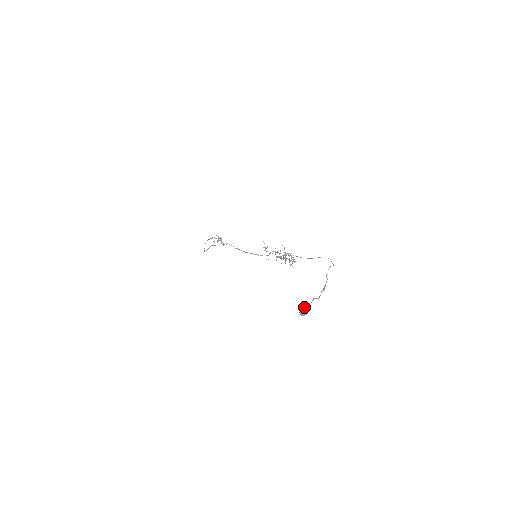
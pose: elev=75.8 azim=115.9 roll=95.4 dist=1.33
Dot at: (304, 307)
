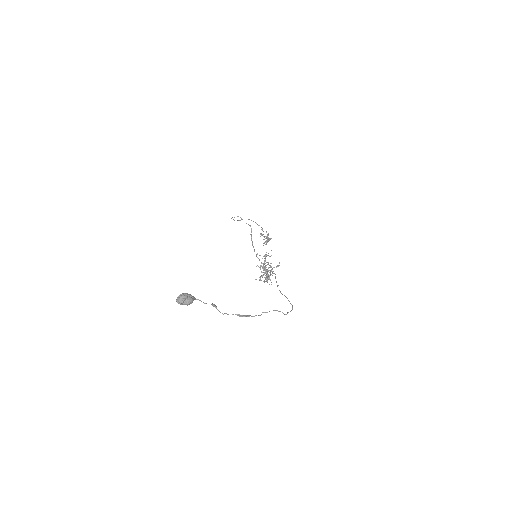
Dot at: (188, 294)
